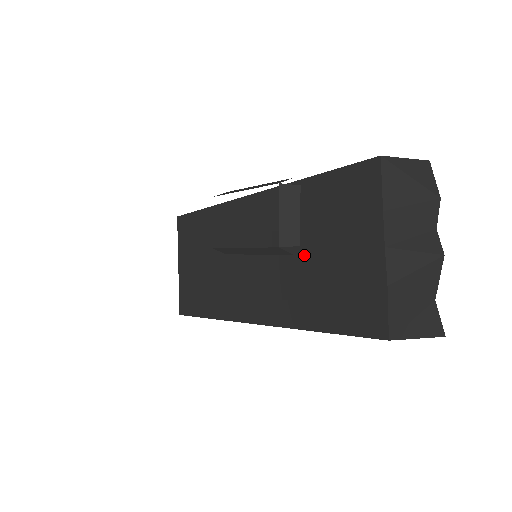
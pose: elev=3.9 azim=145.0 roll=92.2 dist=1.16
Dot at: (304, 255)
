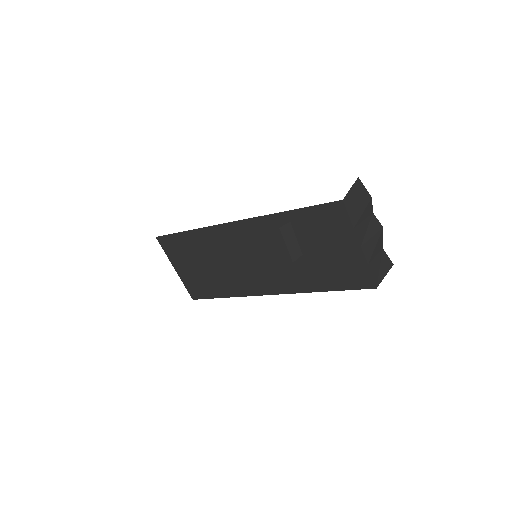
Dot at: occluded
